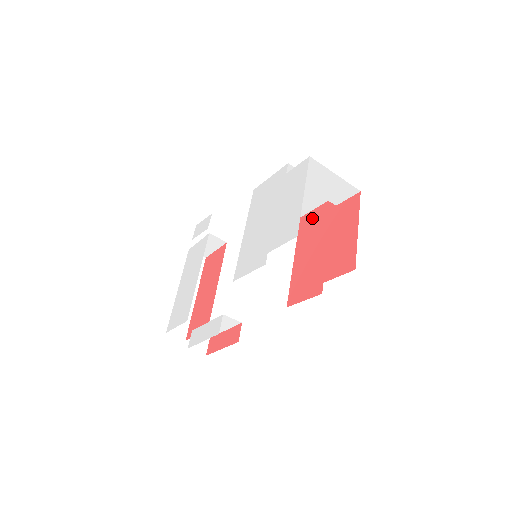
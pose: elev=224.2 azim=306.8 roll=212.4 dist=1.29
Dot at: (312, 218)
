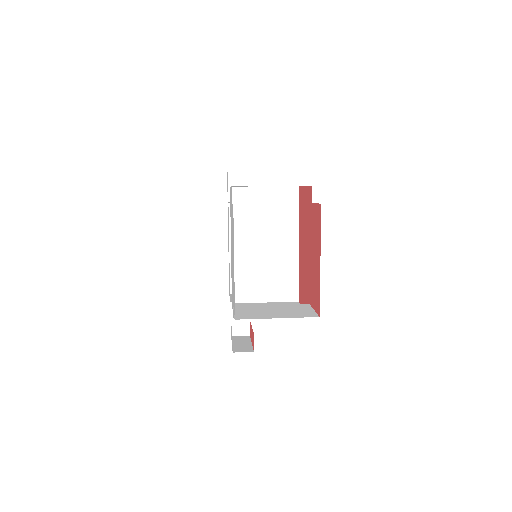
Dot at: (303, 199)
